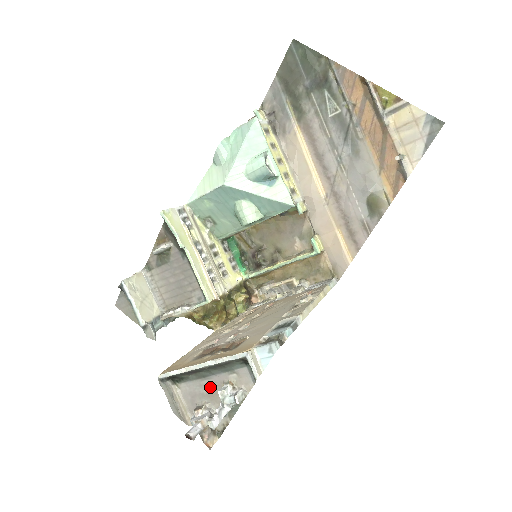
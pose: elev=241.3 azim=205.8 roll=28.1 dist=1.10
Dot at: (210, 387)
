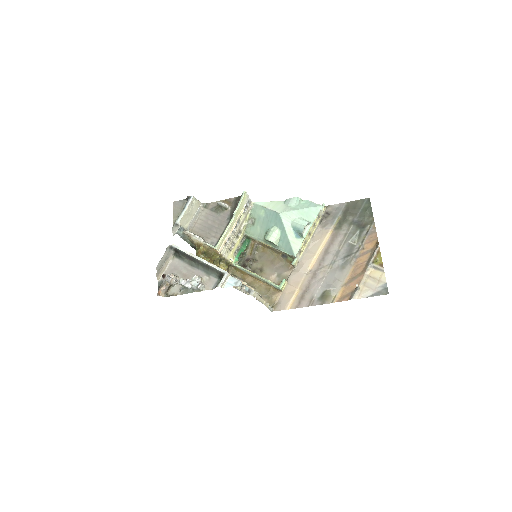
Dot at: (189, 272)
